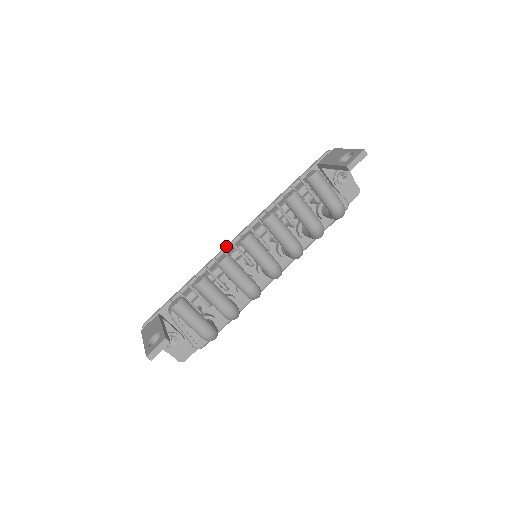
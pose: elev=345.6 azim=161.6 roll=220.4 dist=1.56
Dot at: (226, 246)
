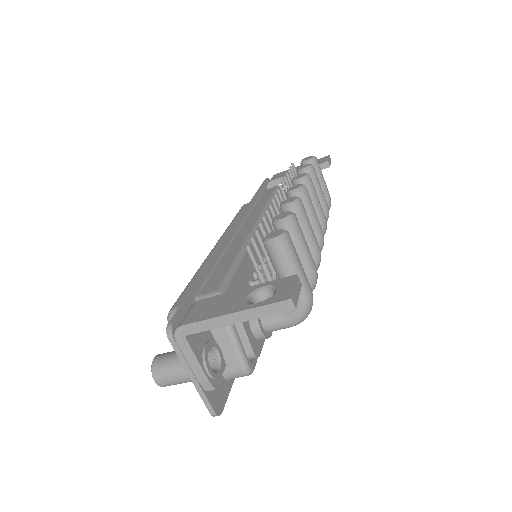
Dot at: (230, 234)
